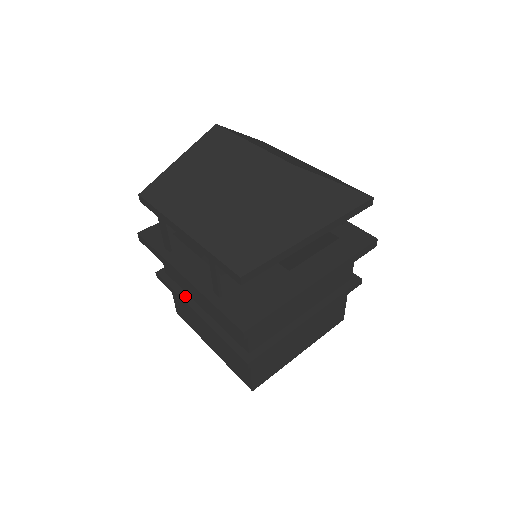
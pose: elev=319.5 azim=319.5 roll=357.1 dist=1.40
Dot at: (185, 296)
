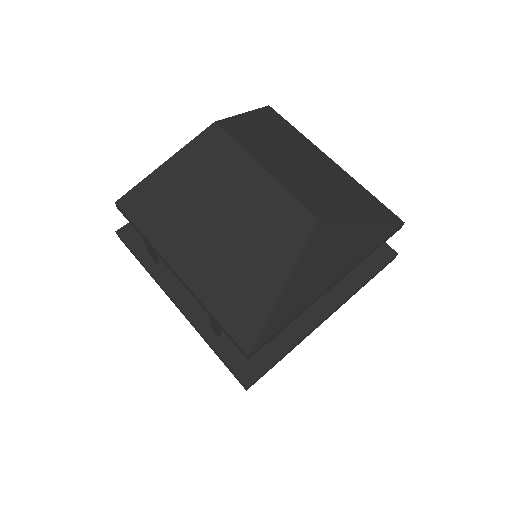
Dot at: occluded
